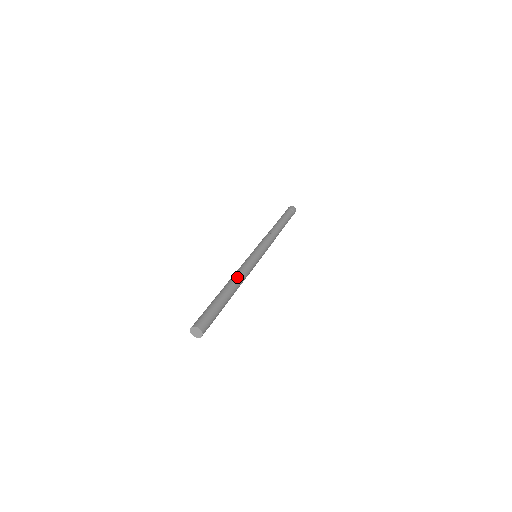
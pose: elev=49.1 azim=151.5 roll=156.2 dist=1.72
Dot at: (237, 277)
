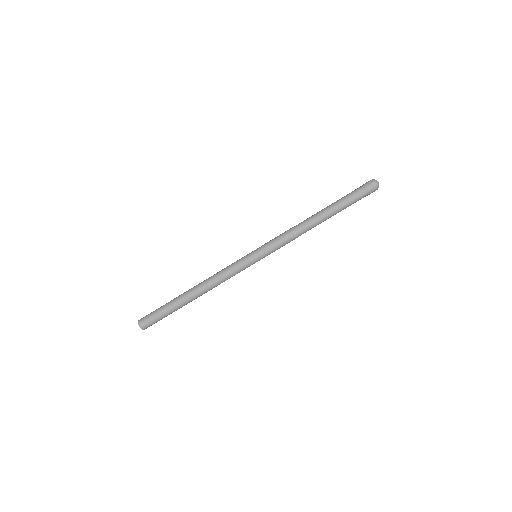
Dot at: (207, 283)
